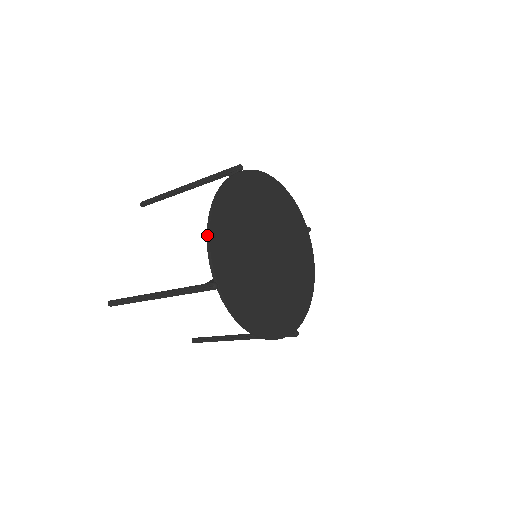
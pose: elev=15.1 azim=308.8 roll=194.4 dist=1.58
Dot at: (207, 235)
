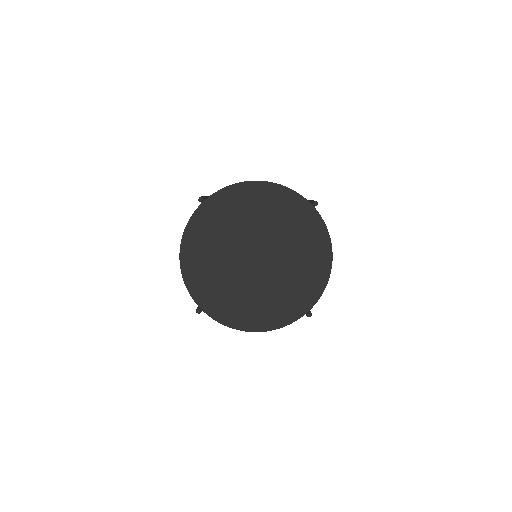
Dot at: (182, 276)
